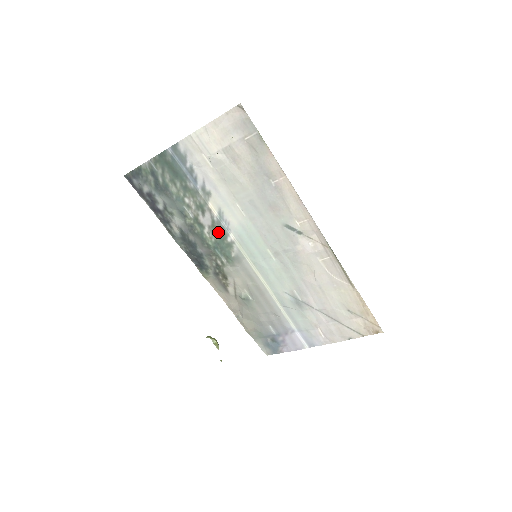
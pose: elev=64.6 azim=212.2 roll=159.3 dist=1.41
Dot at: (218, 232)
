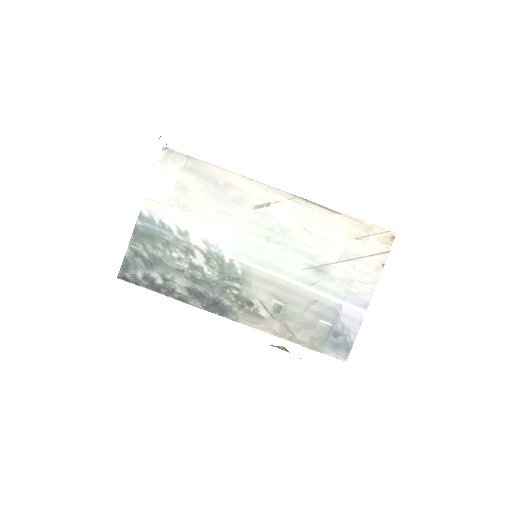
Dot at: (215, 262)
